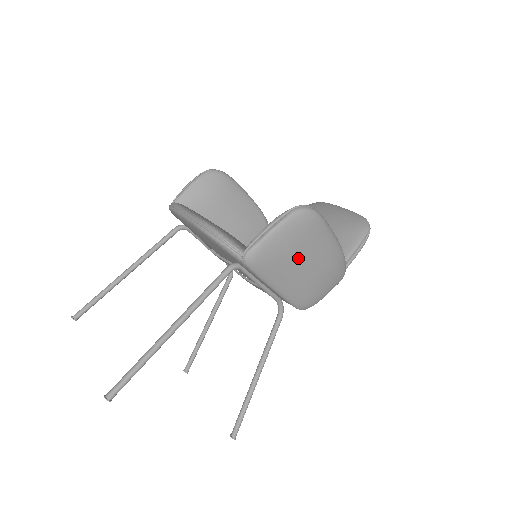
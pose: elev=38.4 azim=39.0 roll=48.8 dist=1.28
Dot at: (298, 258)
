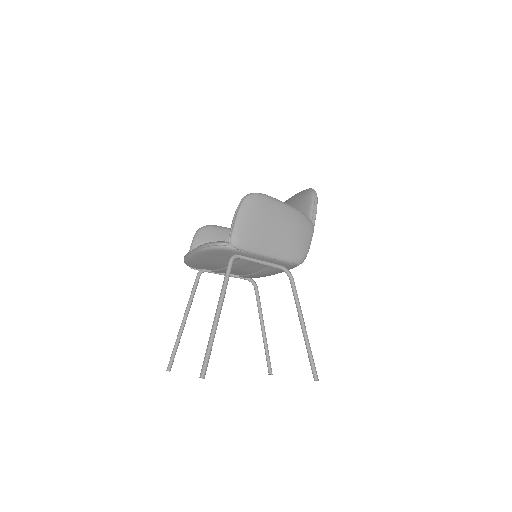
Dot at: (267, 227)
